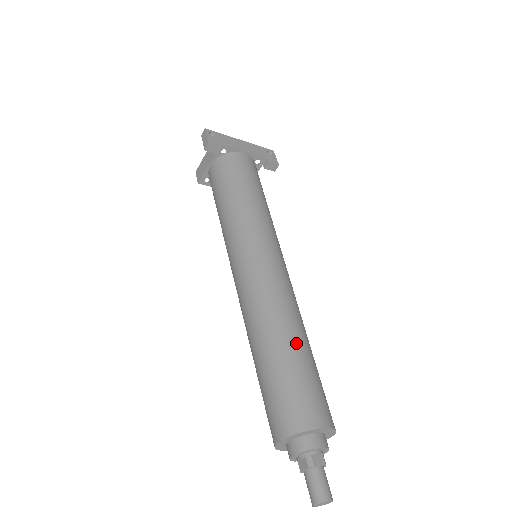
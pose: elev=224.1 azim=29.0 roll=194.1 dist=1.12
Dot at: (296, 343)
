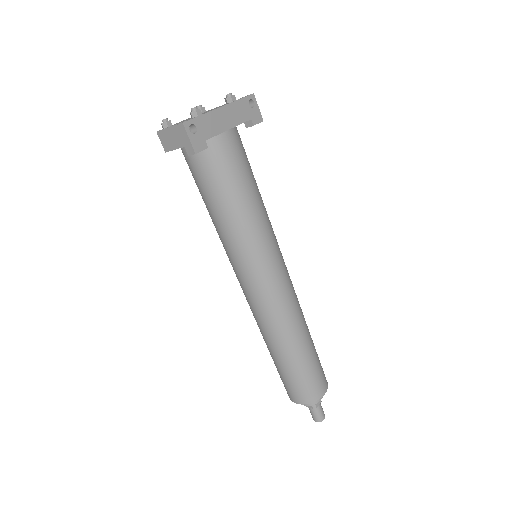
Dot at: (305, 347)
